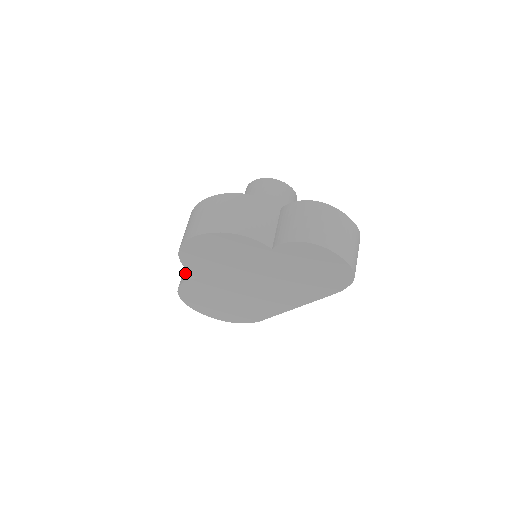
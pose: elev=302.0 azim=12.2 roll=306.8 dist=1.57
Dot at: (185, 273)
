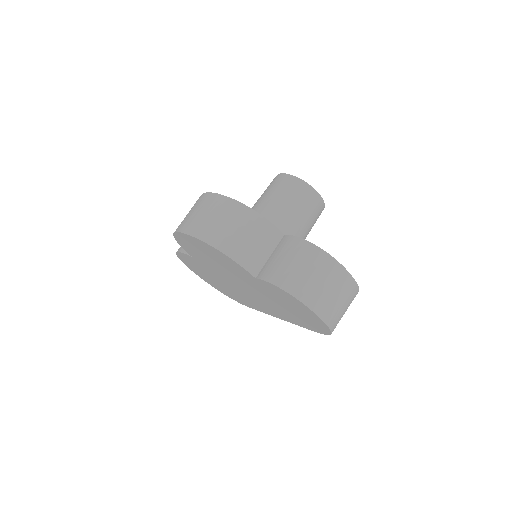
Dot at: occluded
